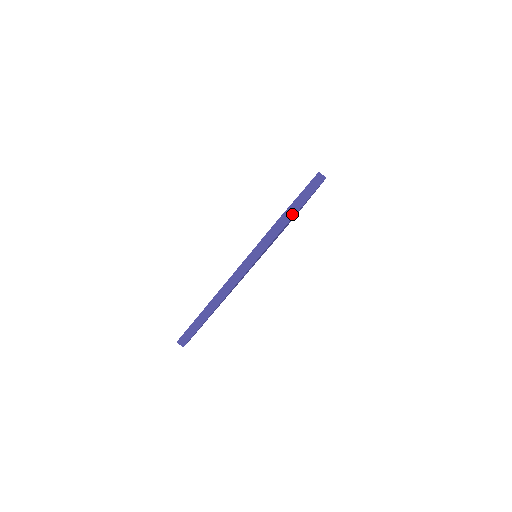
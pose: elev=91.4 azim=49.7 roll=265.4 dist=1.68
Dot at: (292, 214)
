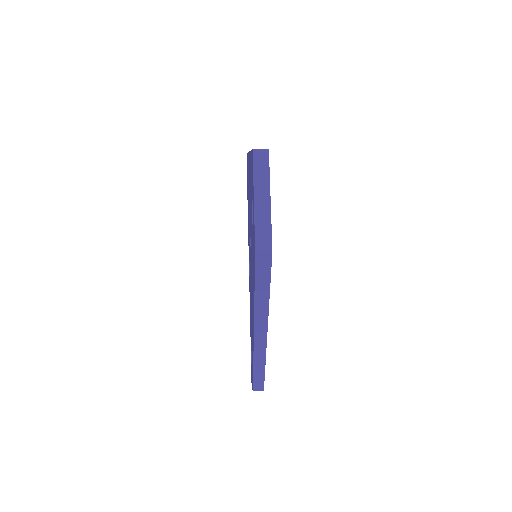
Dot at: occluded
